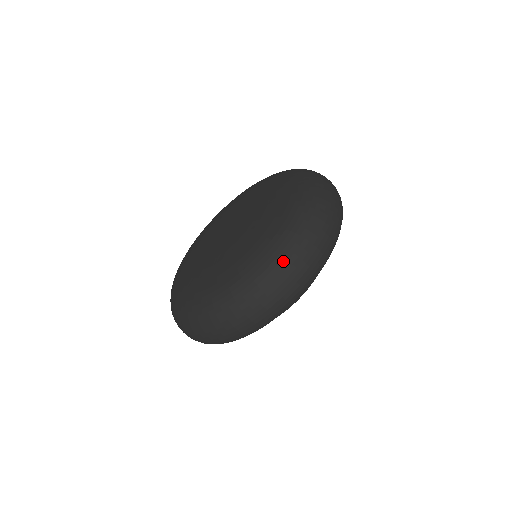
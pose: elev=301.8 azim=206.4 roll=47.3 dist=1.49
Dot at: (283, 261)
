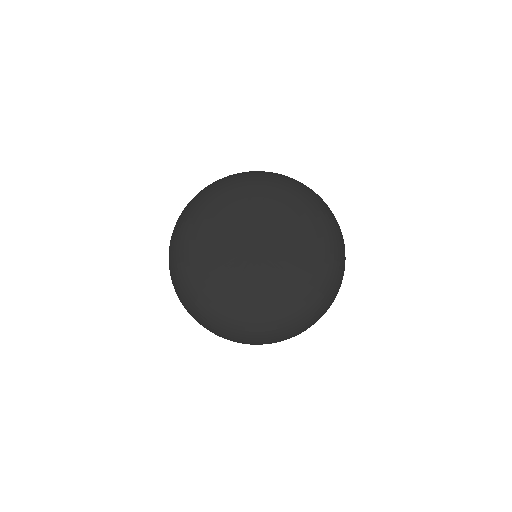
Dot at: (341, 272)
